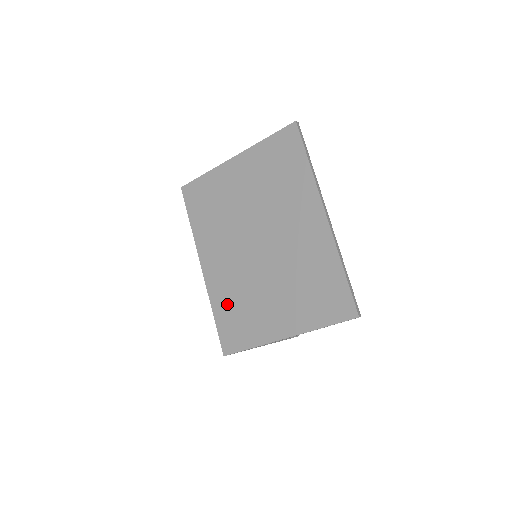
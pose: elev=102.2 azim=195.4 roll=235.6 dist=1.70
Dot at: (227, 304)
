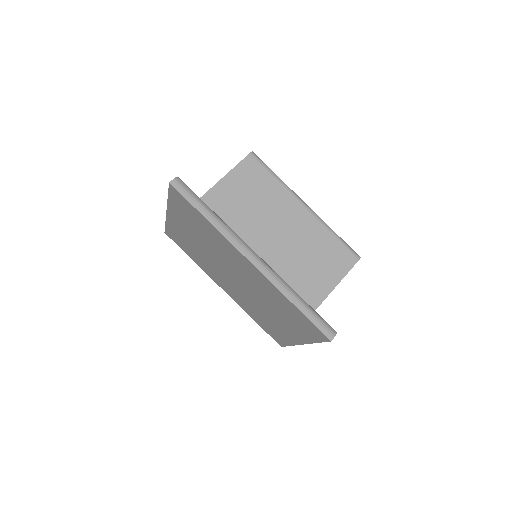
Dot at: (255, 316)
